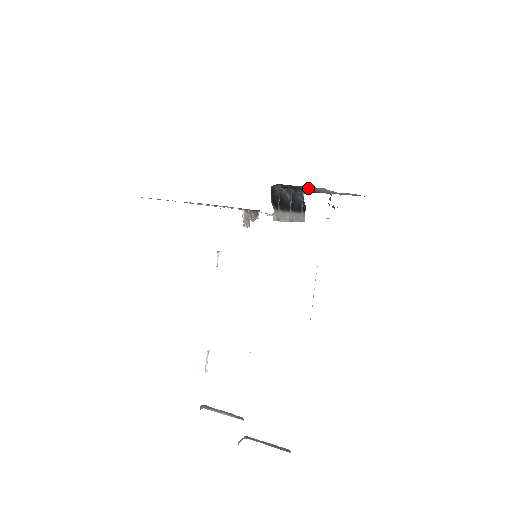
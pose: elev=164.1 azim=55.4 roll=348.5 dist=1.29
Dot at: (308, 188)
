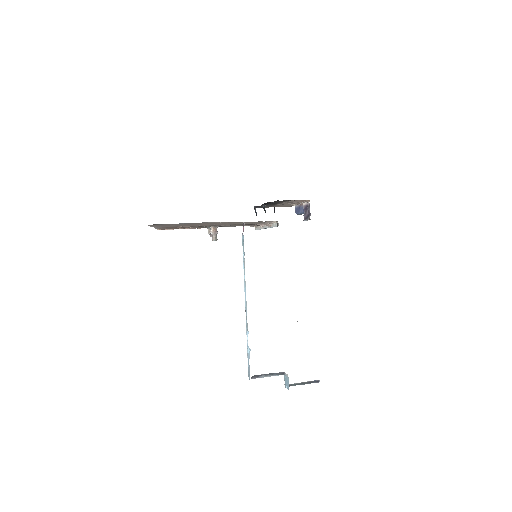
Dot at: occluded
